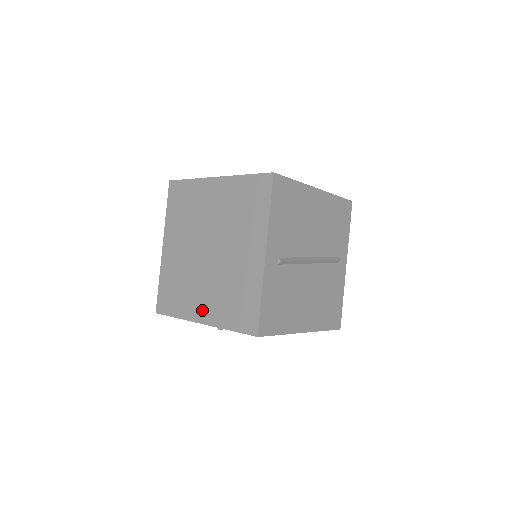
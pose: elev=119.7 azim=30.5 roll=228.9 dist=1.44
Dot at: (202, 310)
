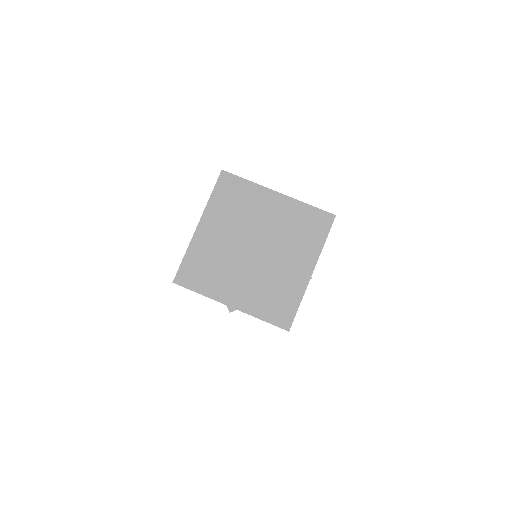
Dot at: (235, 296)
